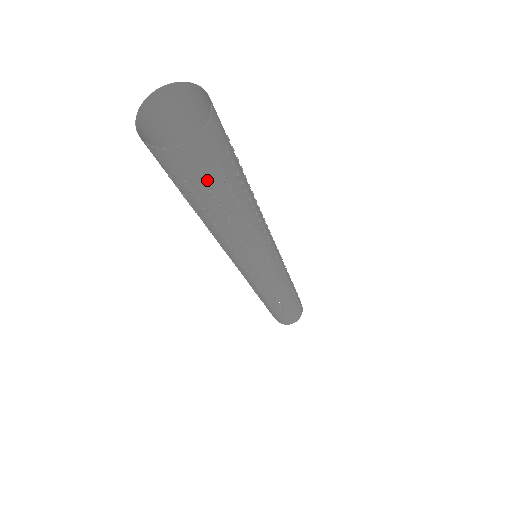
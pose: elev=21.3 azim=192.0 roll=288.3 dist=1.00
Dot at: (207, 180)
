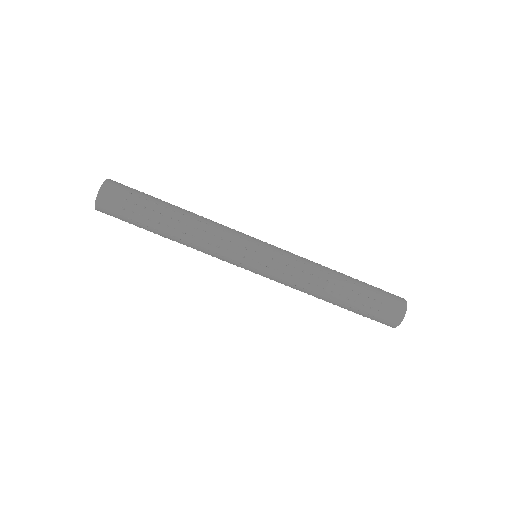
Dot at: (128, 200)
